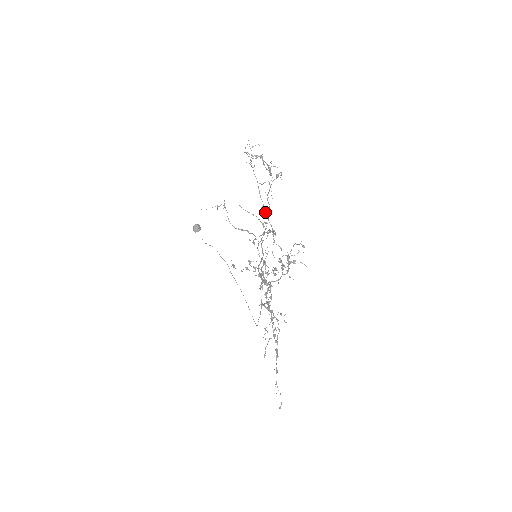
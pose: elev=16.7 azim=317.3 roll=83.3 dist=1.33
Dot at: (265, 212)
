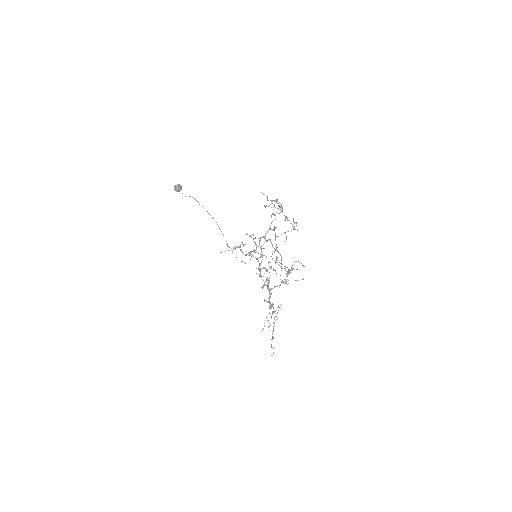
Dot at: (276, 248)
